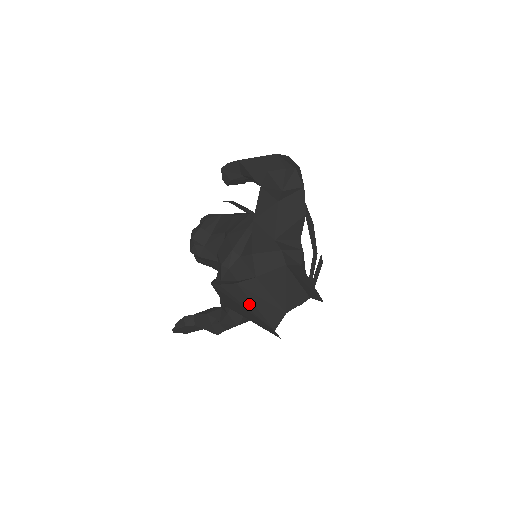
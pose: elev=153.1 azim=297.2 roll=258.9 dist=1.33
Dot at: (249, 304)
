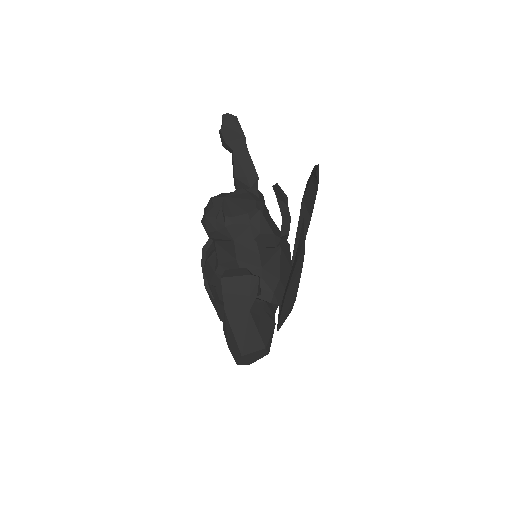
Dot at: occluded
